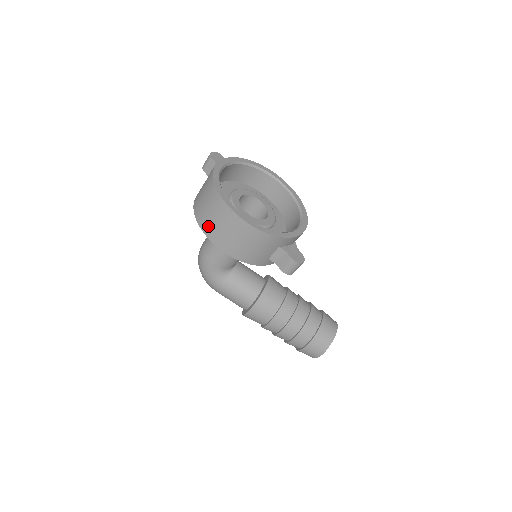
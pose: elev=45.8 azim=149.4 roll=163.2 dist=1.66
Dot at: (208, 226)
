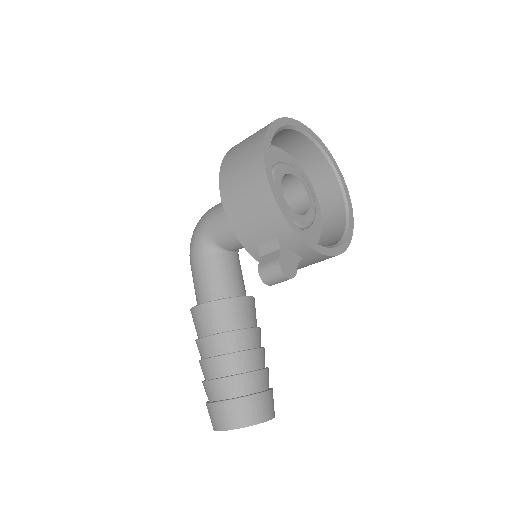
Dot at: (231, 158)
